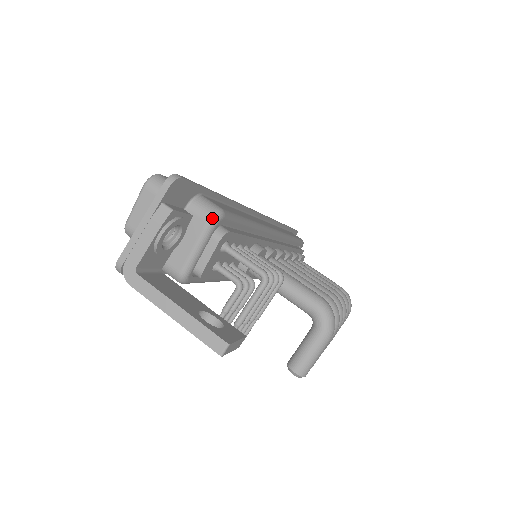
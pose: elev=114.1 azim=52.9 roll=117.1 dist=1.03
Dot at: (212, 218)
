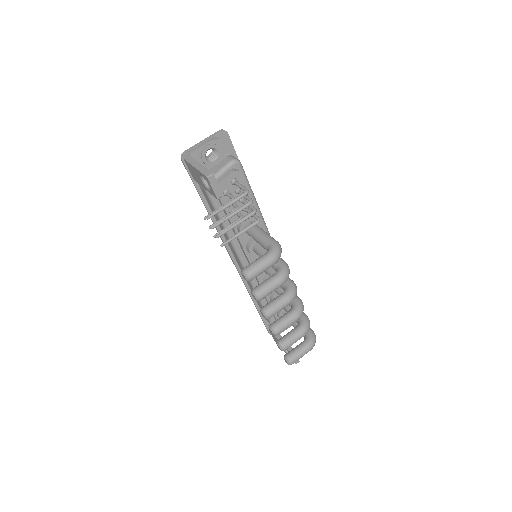
Dot at: (234, 159)
